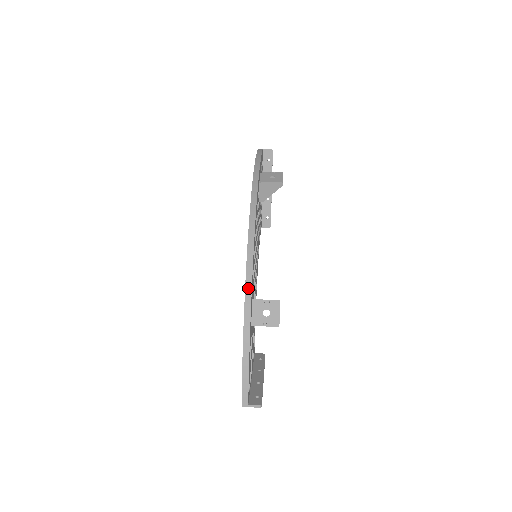
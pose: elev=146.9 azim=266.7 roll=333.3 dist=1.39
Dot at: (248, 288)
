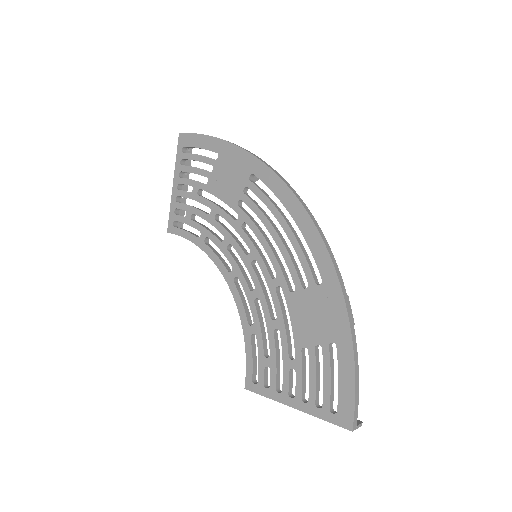
Dot at: (341, 280)
